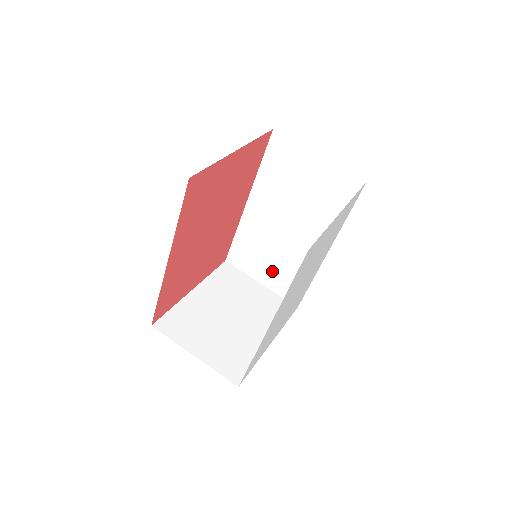
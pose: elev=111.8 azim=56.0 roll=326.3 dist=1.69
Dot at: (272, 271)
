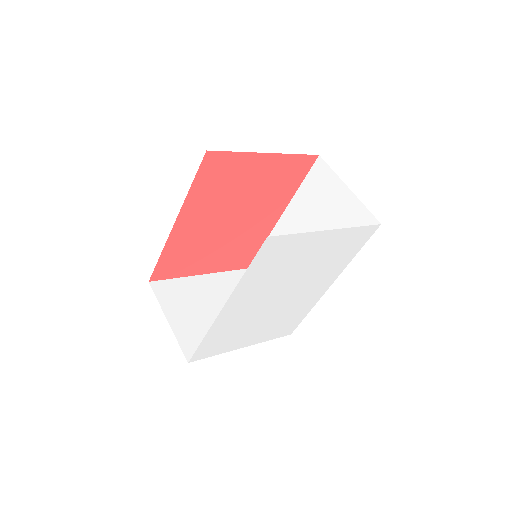
Dot at: occluded
